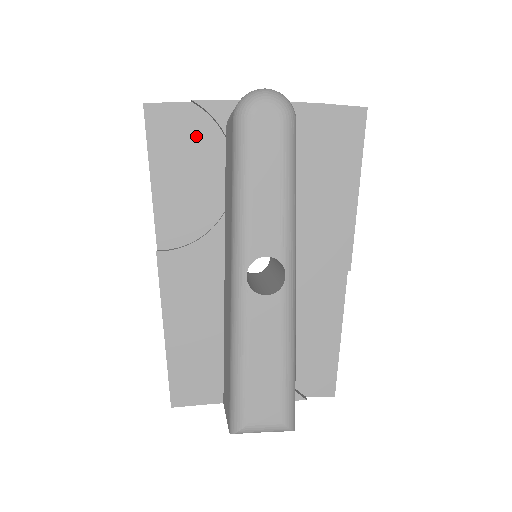
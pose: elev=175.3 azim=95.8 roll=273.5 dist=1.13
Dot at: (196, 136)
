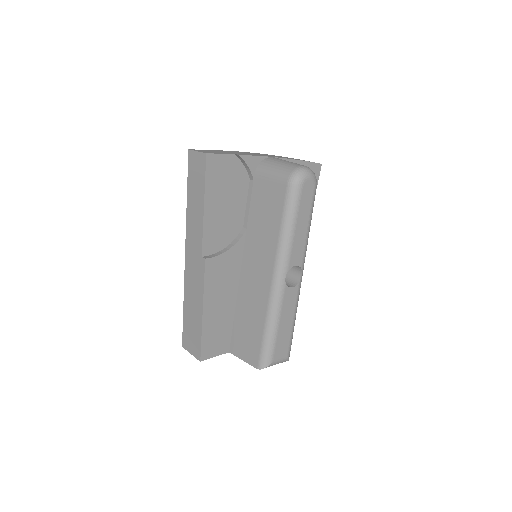
Dot at: (234, 178)
